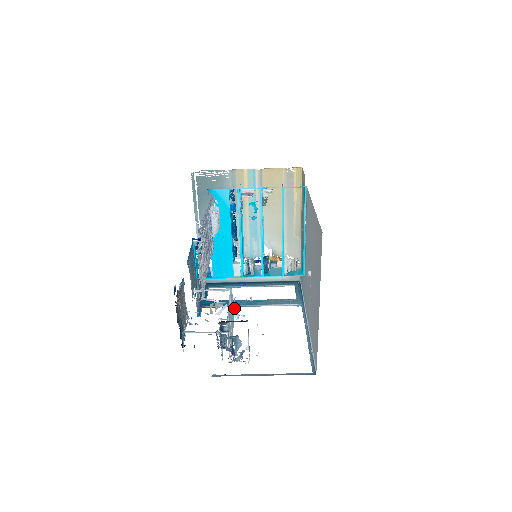
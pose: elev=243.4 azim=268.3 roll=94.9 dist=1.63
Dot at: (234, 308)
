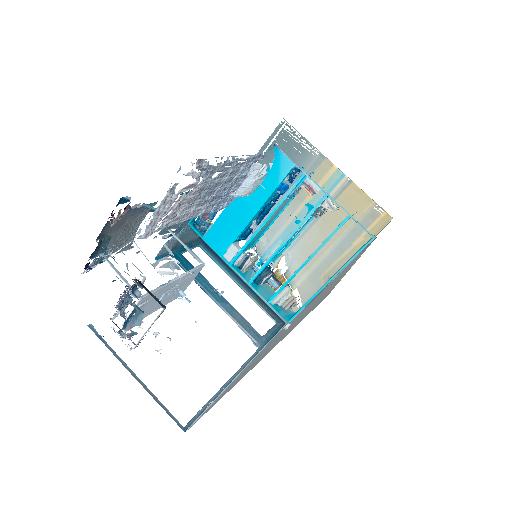
Dot at: (179, 283)
